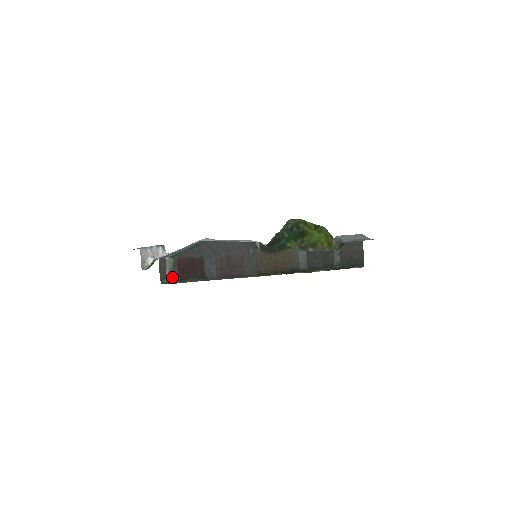
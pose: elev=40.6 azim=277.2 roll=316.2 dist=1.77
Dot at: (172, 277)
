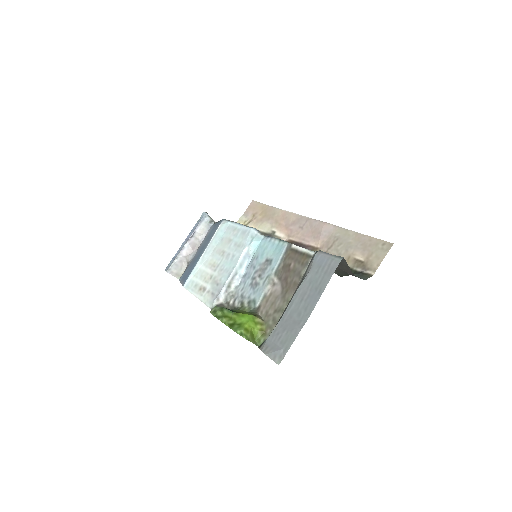
Dot at: occluded
